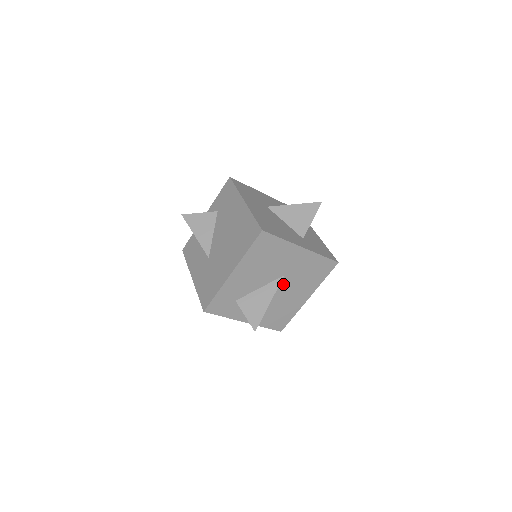
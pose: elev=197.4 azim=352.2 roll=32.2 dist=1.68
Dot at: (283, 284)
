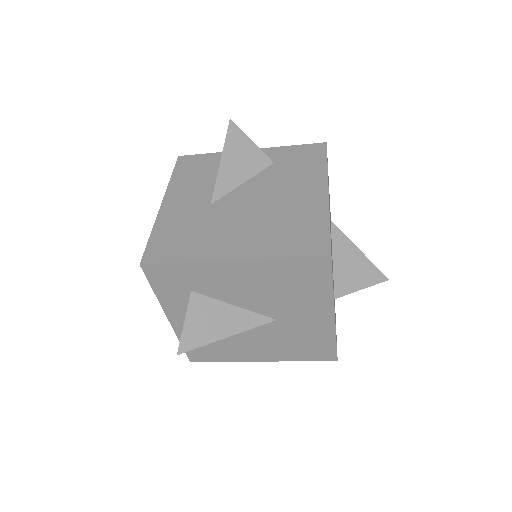
Dot at: (261, 326)
